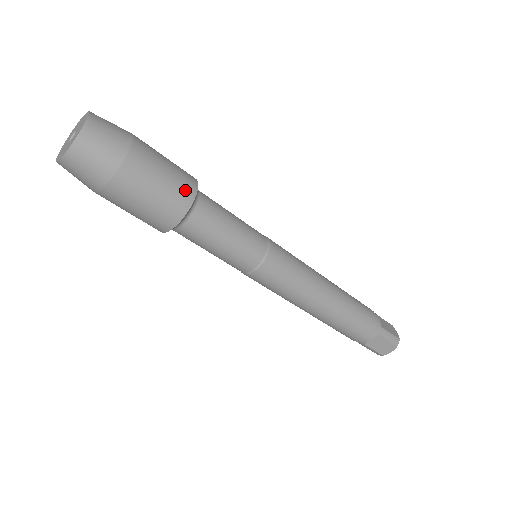
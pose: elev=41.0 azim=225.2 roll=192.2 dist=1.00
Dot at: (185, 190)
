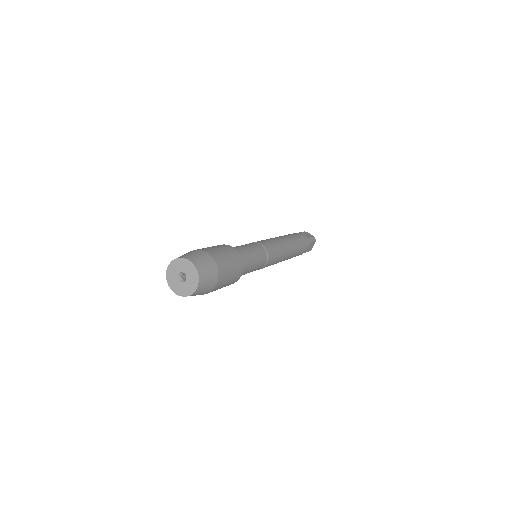
Dot at: occluded
